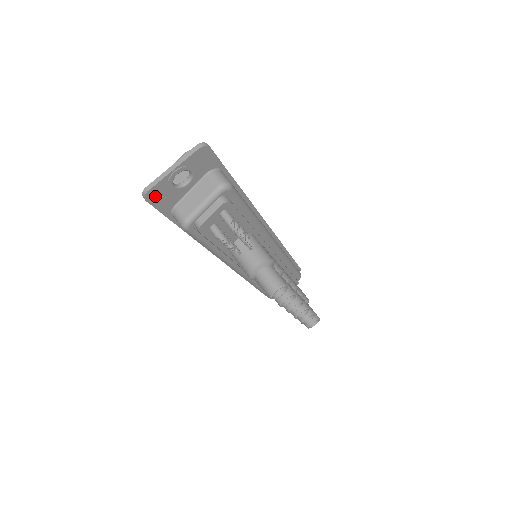
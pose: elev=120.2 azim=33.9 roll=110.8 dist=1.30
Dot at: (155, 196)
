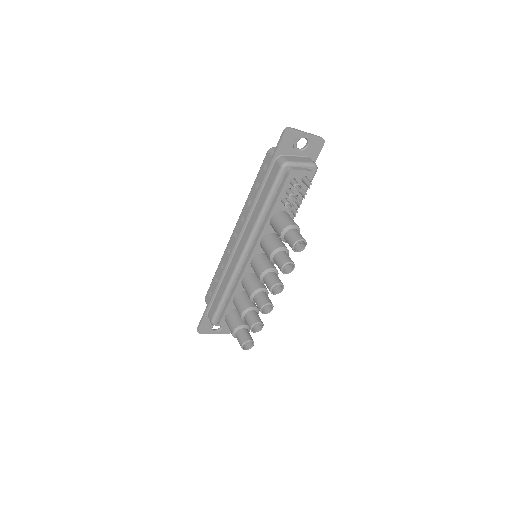
Dot at: (288, 136)
